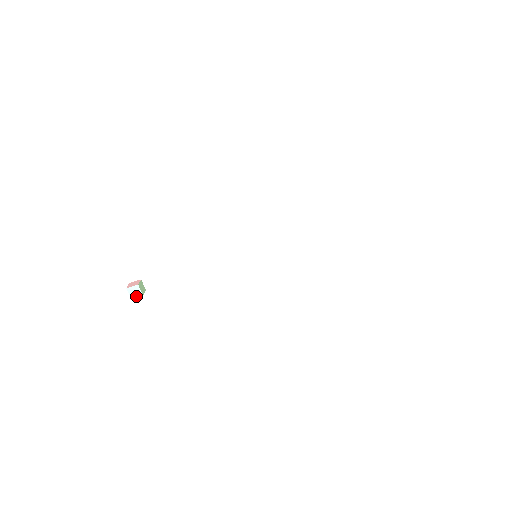
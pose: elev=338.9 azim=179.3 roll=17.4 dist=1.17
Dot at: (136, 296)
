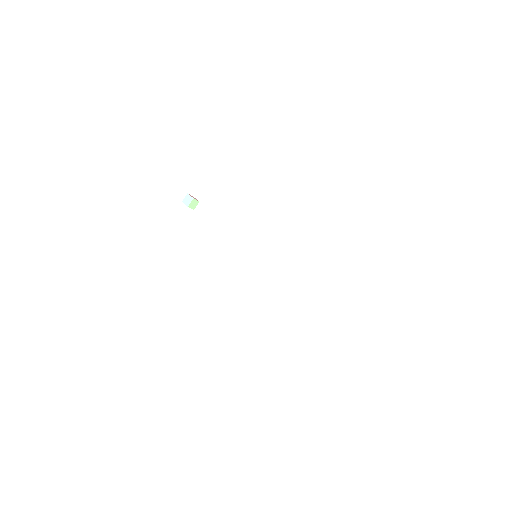
Dot at: (185, 203)
